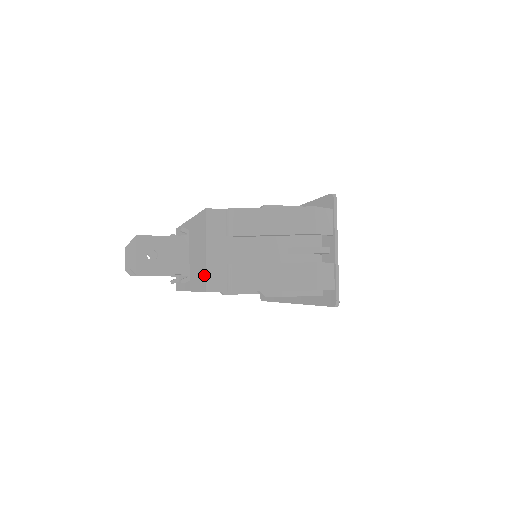
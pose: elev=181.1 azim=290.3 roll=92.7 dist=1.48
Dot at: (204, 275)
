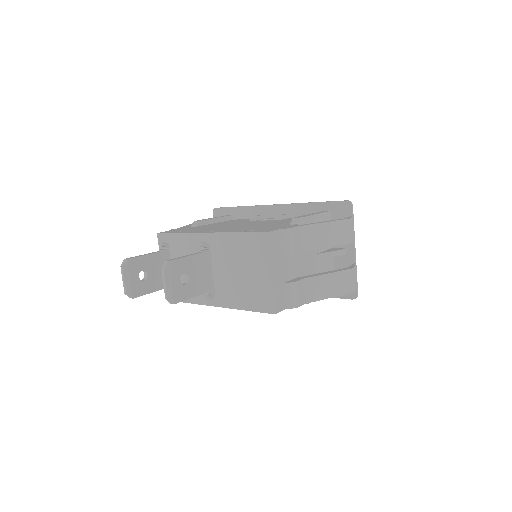
Dot at: (267, 297)
